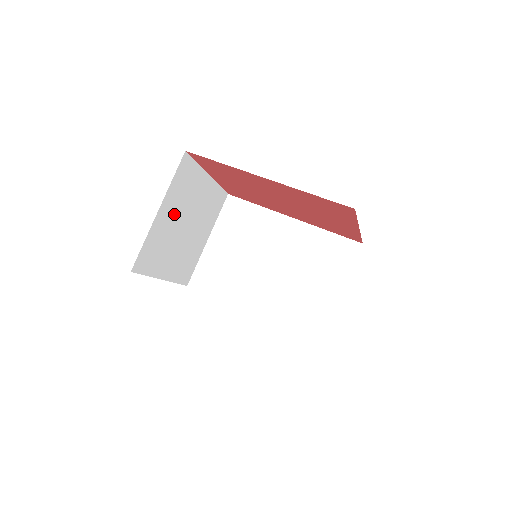
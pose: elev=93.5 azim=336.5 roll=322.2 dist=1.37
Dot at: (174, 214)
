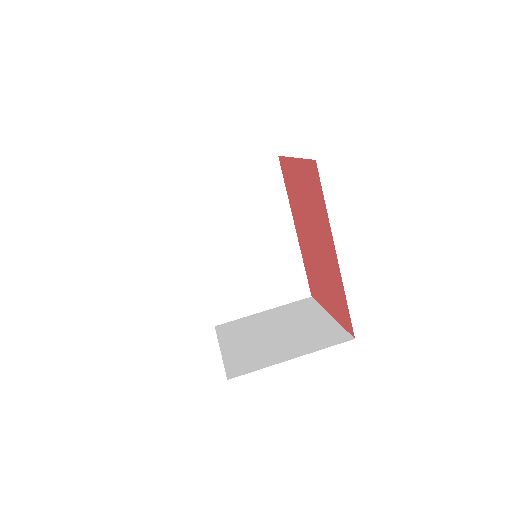
Dot at: occluded
